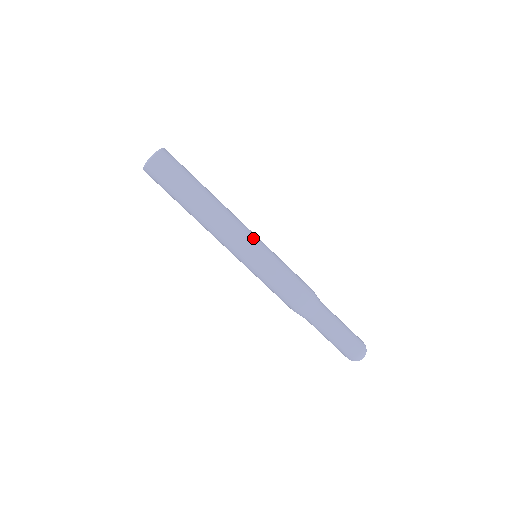
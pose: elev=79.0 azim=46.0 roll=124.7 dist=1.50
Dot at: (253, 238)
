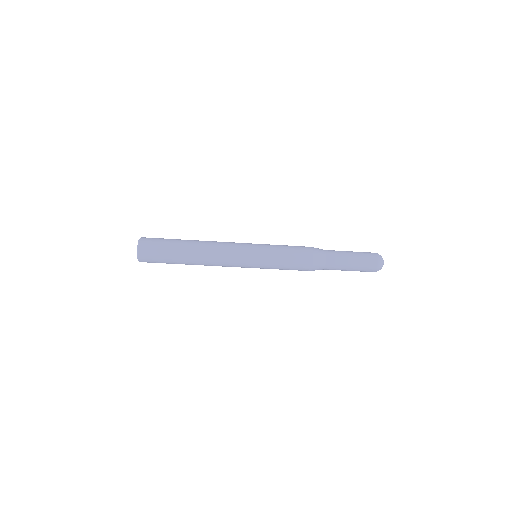
Dot at: (244, 247)
